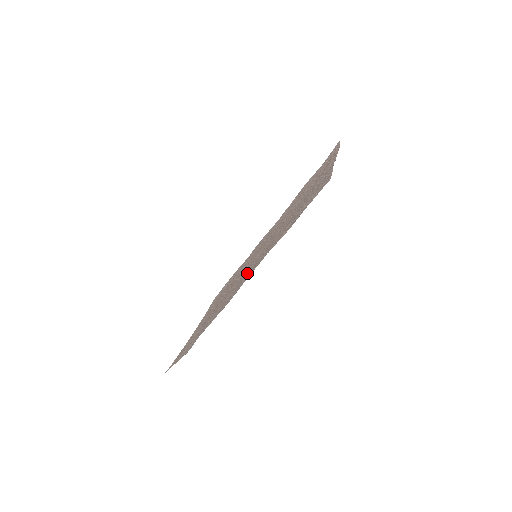
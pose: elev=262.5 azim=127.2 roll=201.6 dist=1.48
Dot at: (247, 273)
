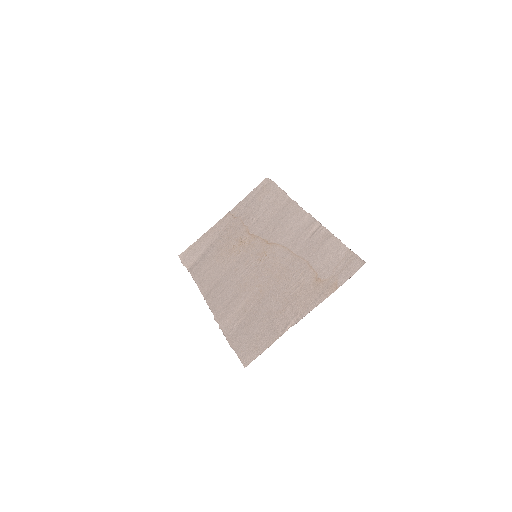
Dot at: (227, 284)
